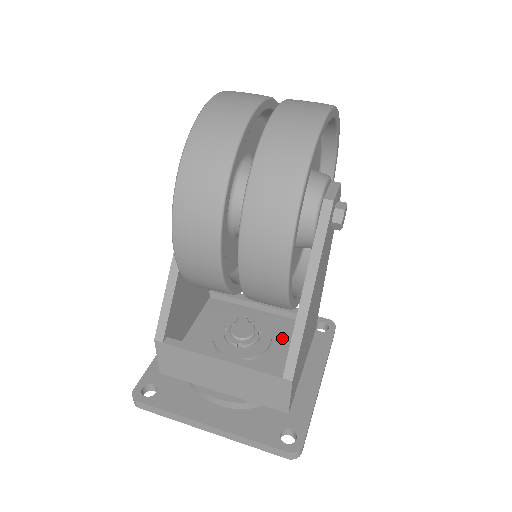
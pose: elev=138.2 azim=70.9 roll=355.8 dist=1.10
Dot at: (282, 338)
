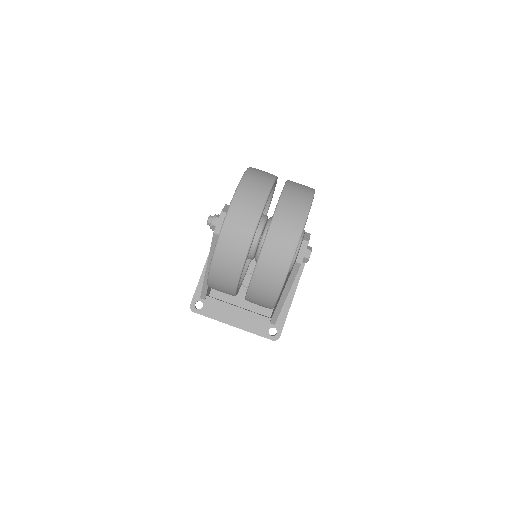
Dot at: occluded
